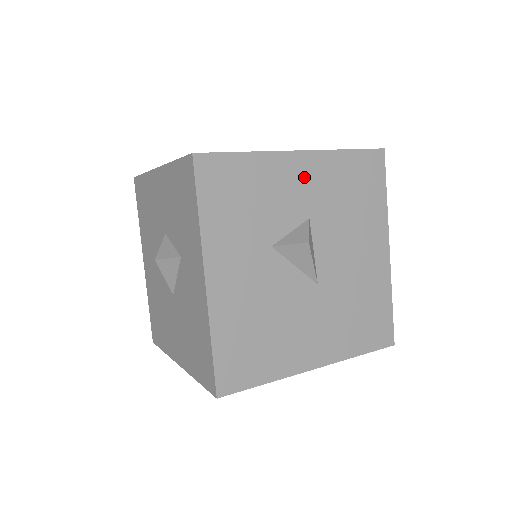
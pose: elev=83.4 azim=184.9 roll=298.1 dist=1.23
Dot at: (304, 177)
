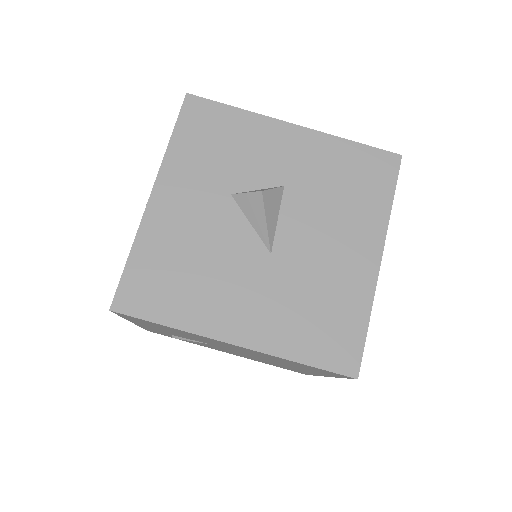
Dot at: (292, 148)
